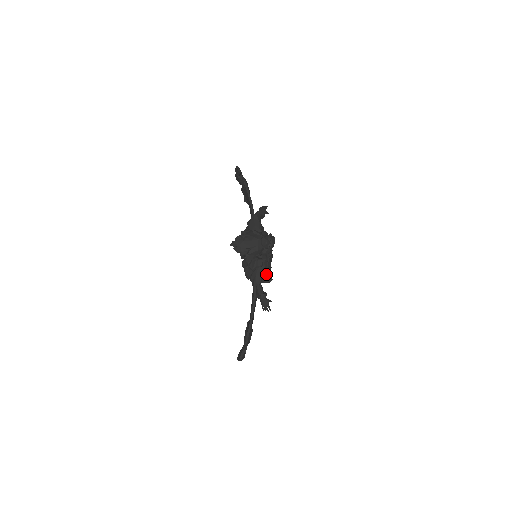
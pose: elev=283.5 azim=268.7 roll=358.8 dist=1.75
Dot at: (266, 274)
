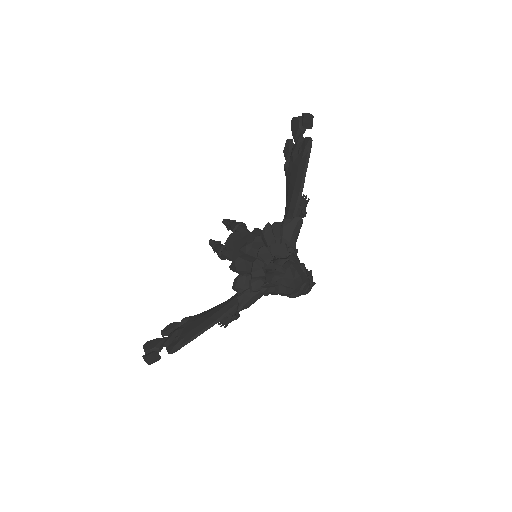
Dot at: occluded
